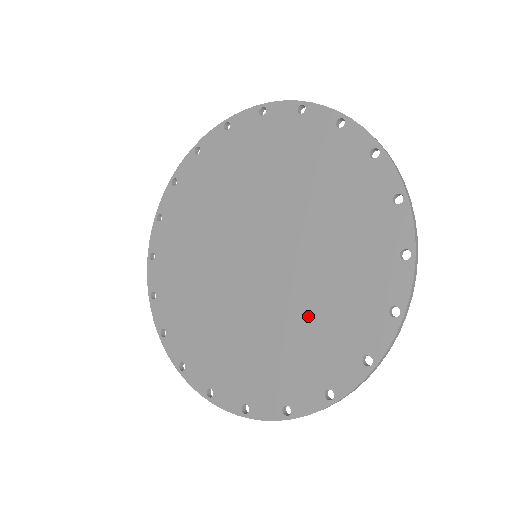
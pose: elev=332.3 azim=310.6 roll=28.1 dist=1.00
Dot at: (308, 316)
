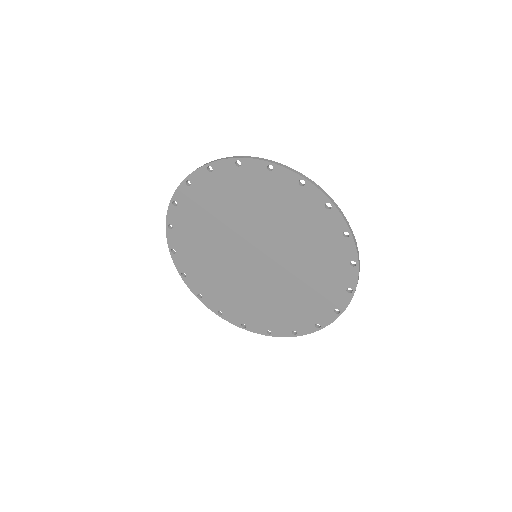
Dot at: (306, 279)
